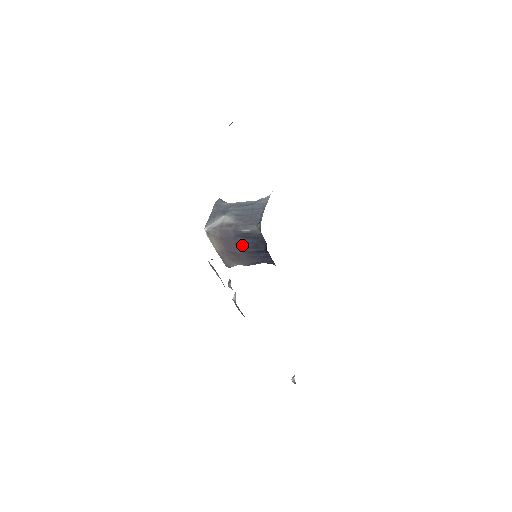
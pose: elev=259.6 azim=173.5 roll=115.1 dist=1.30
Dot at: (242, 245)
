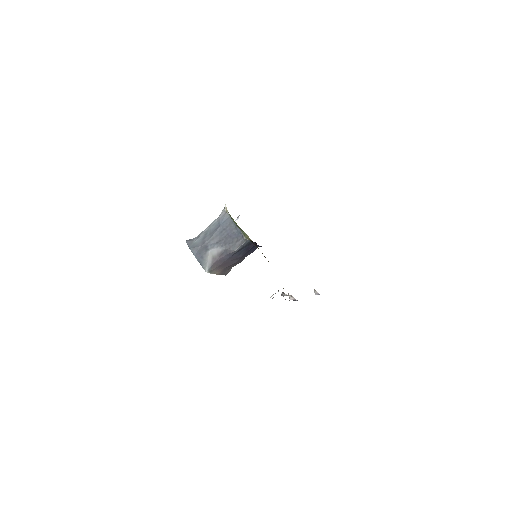
Dot at: (237, 257)
